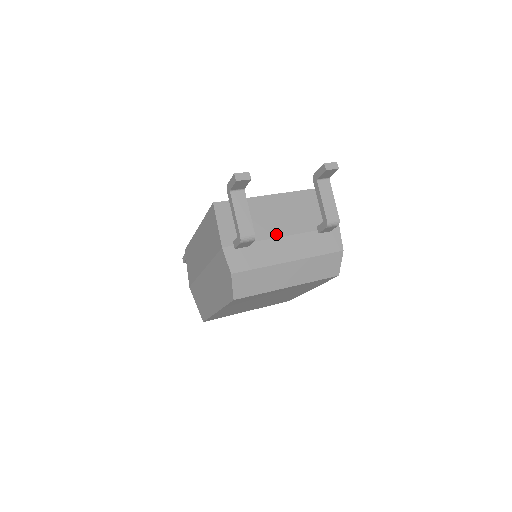
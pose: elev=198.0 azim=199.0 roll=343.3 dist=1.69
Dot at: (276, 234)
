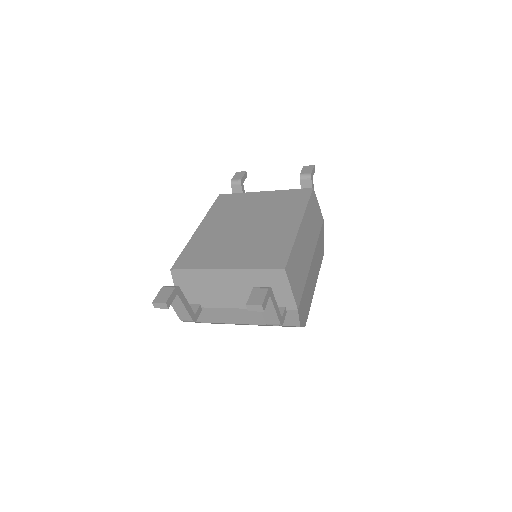
Dot at: (228, 305)
